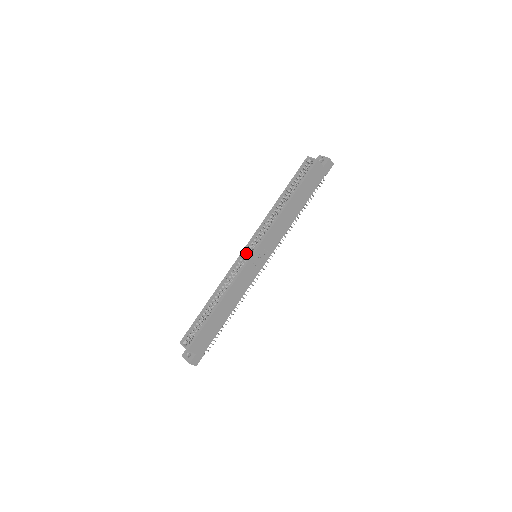
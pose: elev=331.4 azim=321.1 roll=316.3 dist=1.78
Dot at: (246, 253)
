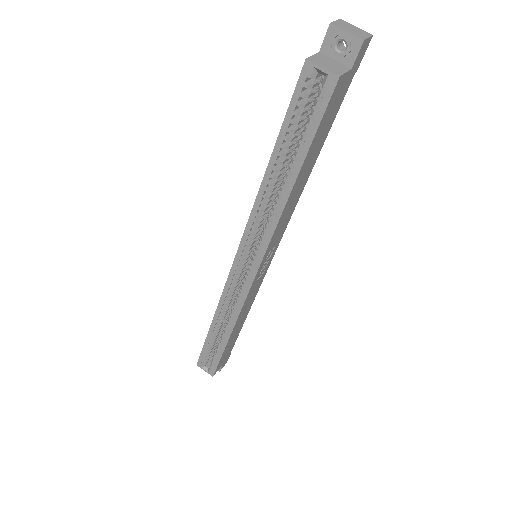
Dot at: (240, 269)
